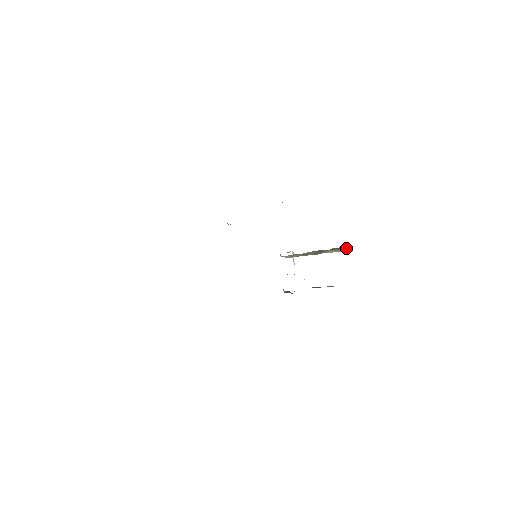
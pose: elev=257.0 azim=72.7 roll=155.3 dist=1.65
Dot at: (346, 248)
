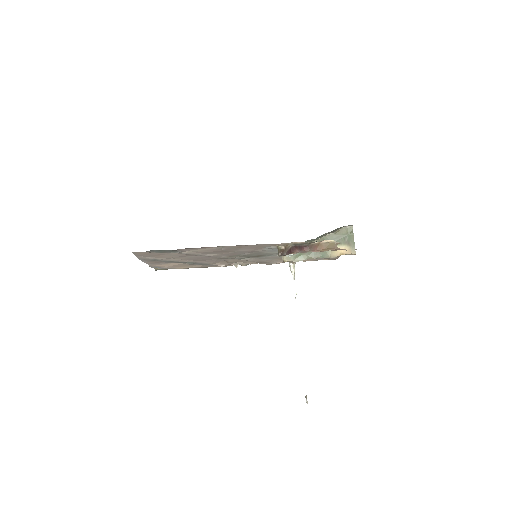
Dot at: (352, 237)
